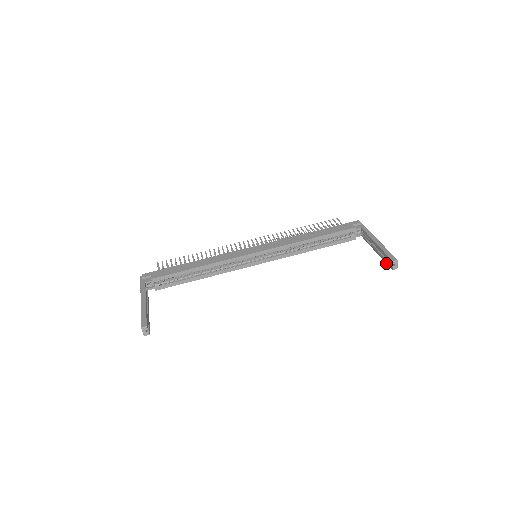
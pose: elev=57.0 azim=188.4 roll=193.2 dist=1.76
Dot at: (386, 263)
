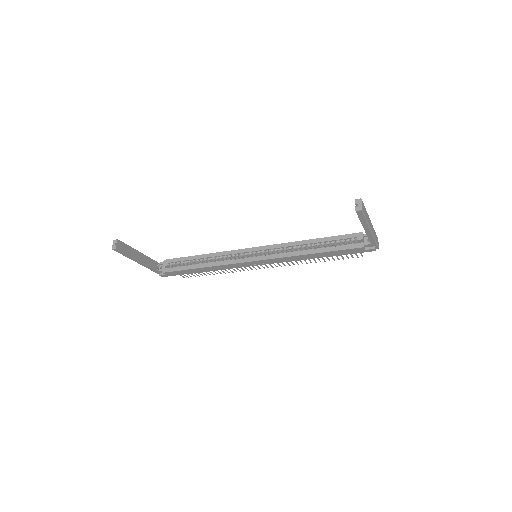
Dot at: (358, 217)
